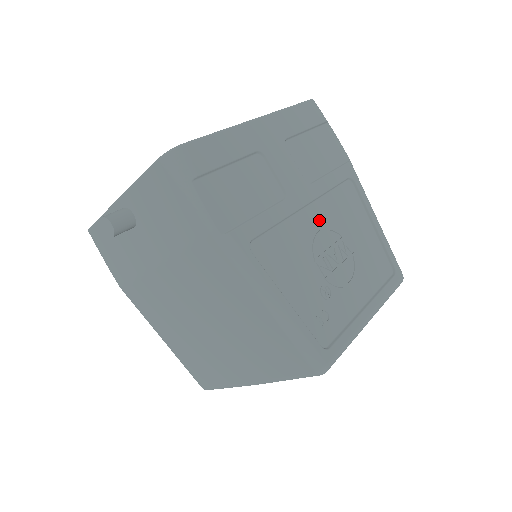
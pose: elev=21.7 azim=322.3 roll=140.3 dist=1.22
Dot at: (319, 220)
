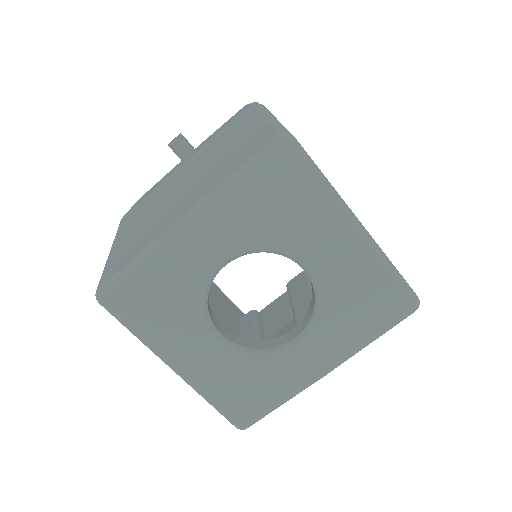
Dot at: occluded
